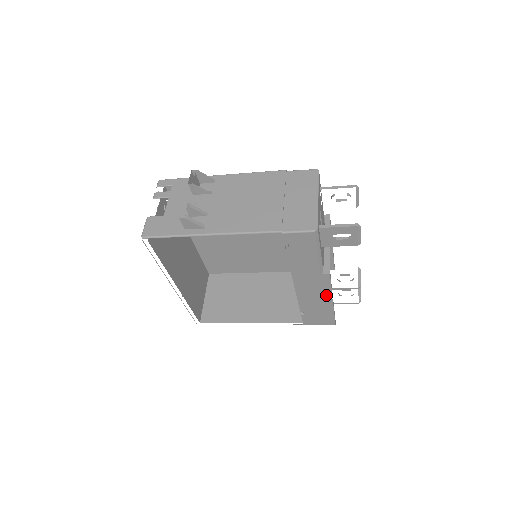
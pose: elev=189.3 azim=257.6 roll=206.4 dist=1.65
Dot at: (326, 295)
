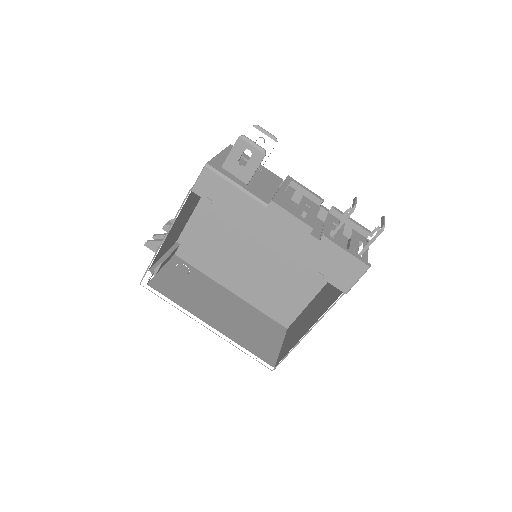
Dot at: (304, 230)
